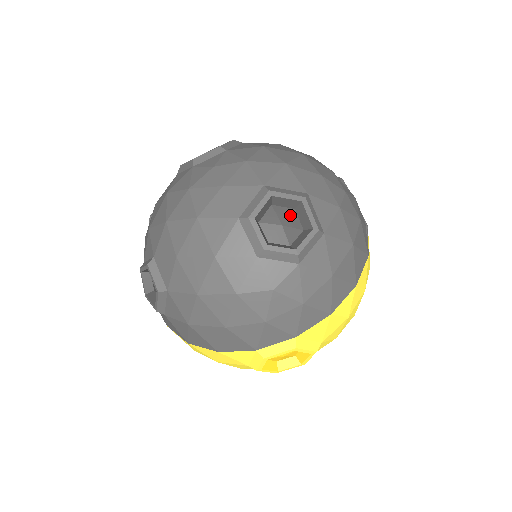
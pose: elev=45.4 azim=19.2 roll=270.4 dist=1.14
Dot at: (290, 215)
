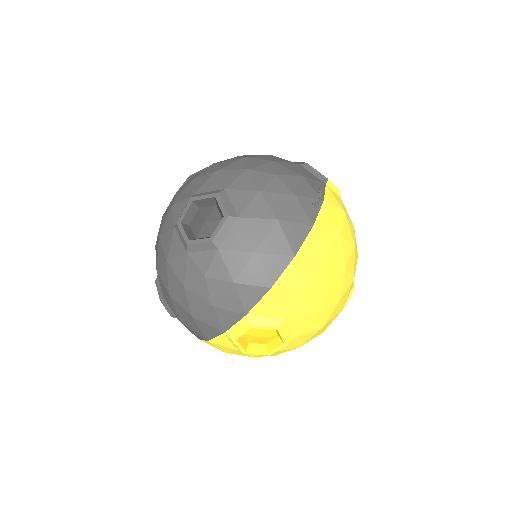
Dot at: (212, 211)
